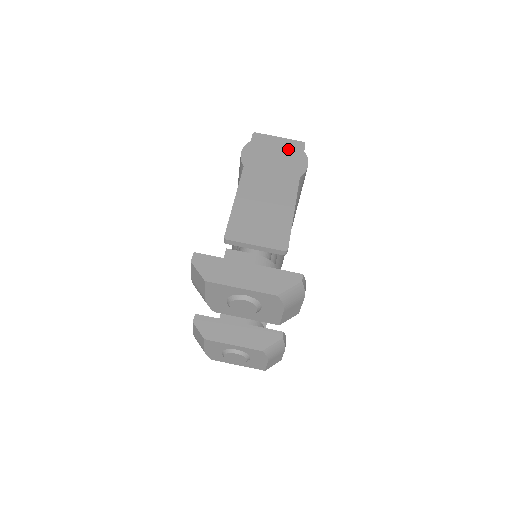
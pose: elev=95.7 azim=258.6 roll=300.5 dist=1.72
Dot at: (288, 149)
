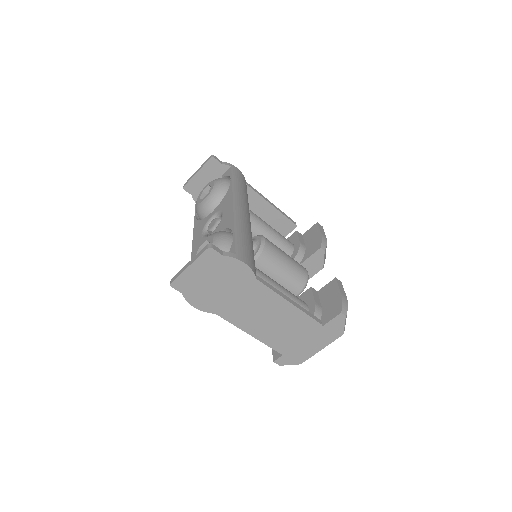
Dot at: (212, 269)
